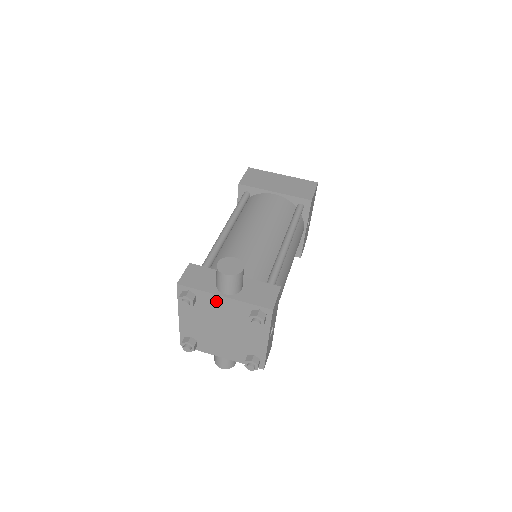
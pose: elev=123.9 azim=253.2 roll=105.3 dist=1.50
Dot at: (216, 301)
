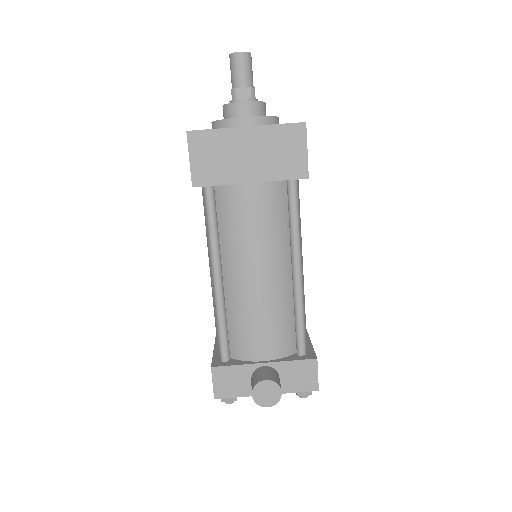
Dot at: occluded
